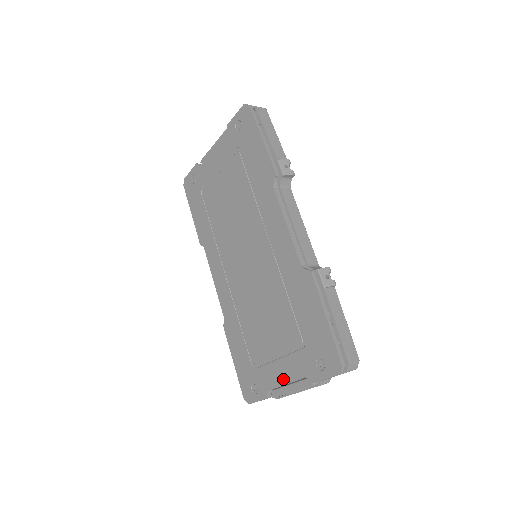
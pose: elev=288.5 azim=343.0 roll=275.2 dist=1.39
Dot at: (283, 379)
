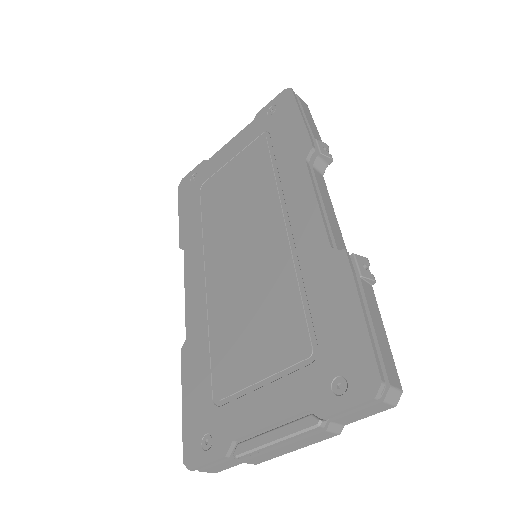
Dot at: (264, 419)
